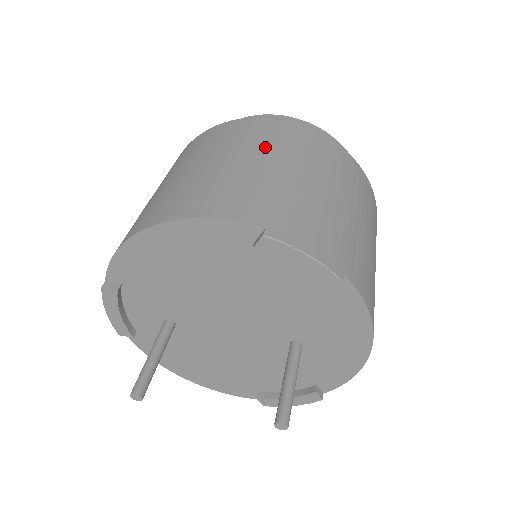
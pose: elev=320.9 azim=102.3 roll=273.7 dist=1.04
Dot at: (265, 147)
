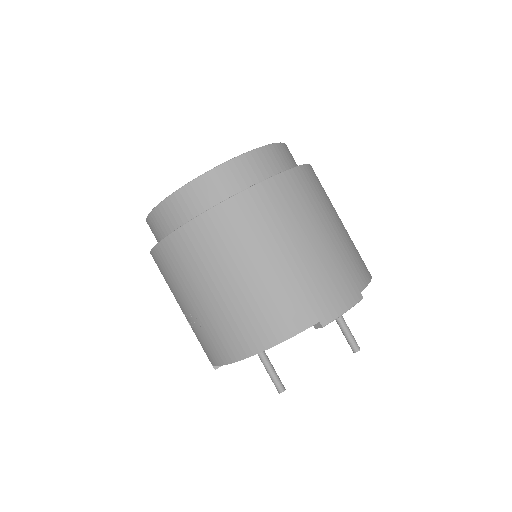
Dot at: (255, 245)
